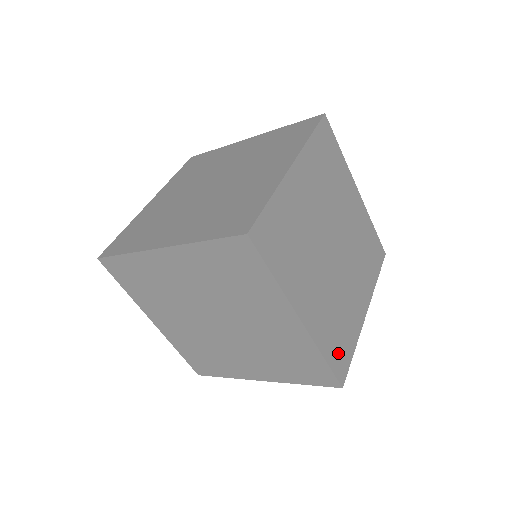
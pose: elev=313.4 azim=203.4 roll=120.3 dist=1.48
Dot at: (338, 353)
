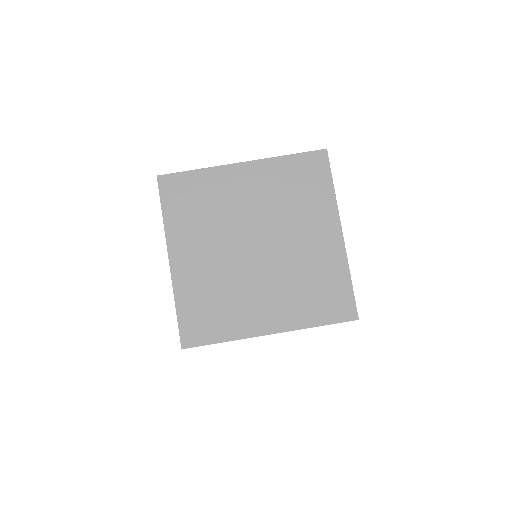
Dot at: occluded
